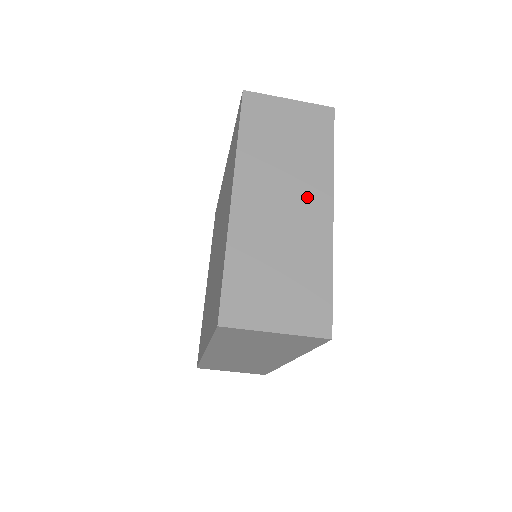
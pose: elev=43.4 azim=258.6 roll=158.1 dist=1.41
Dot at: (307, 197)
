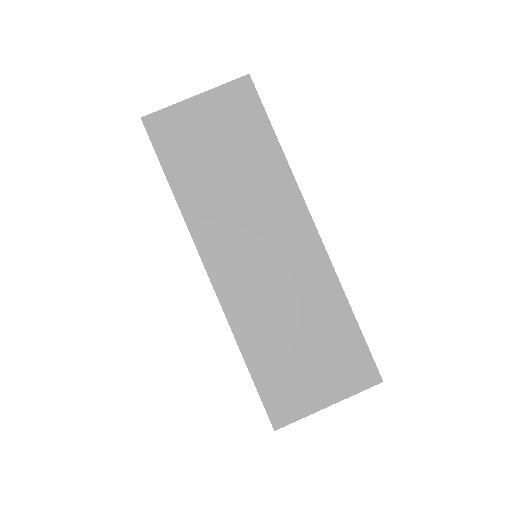
Dot at: occluded
